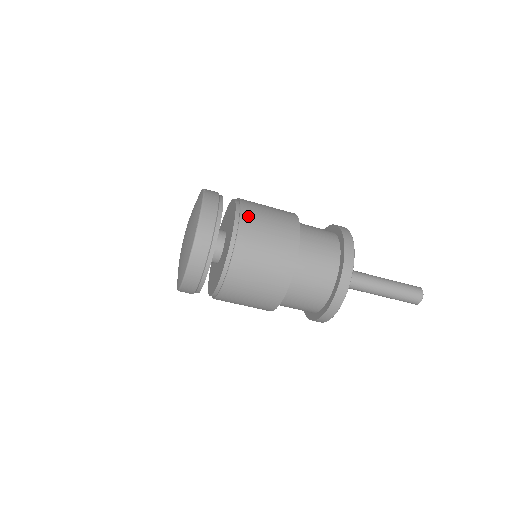
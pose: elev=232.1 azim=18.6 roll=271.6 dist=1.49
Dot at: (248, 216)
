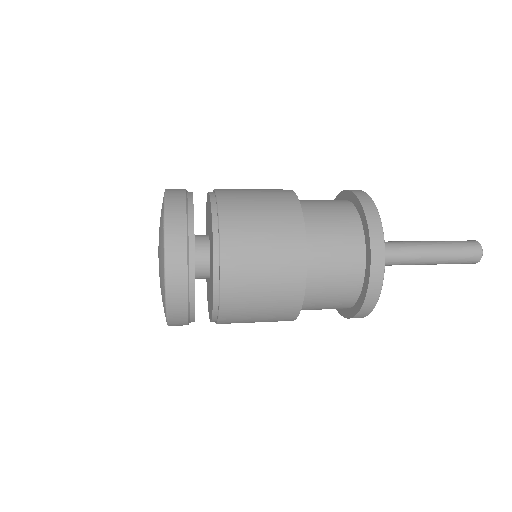
Dot at: (227, 196)
